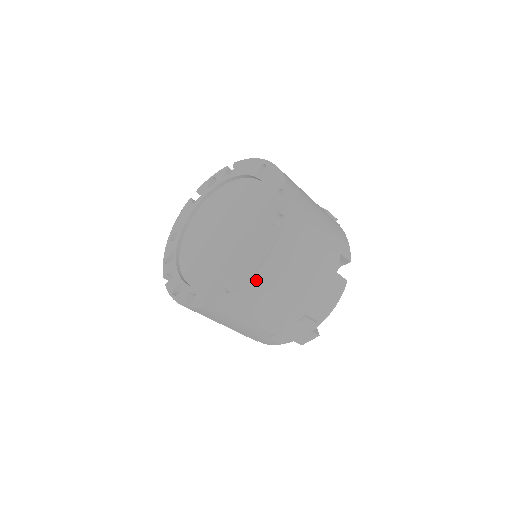
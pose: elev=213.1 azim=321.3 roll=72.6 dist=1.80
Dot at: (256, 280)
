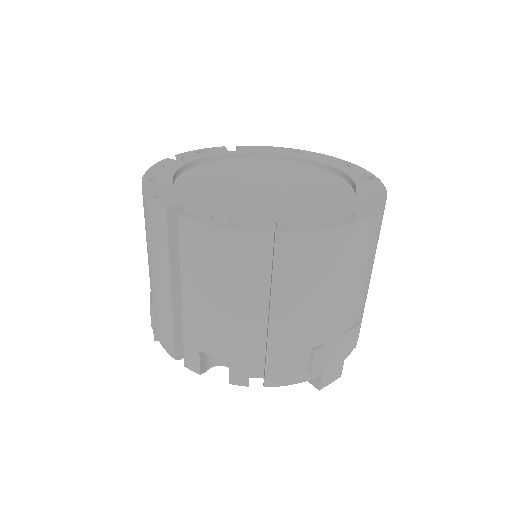
Dot at: (379, 215)
